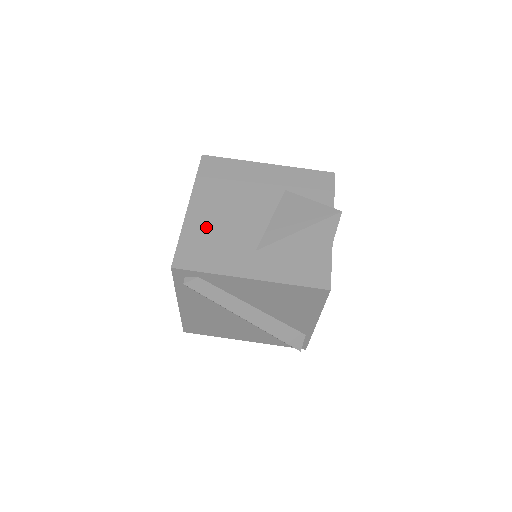
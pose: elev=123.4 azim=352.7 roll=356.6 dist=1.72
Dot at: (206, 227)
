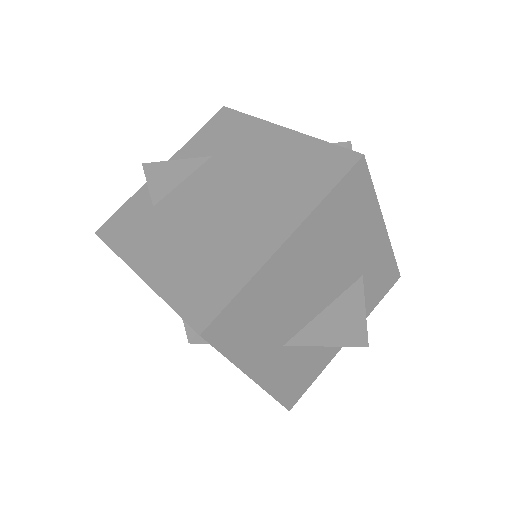
Dot at: (275, 288)
